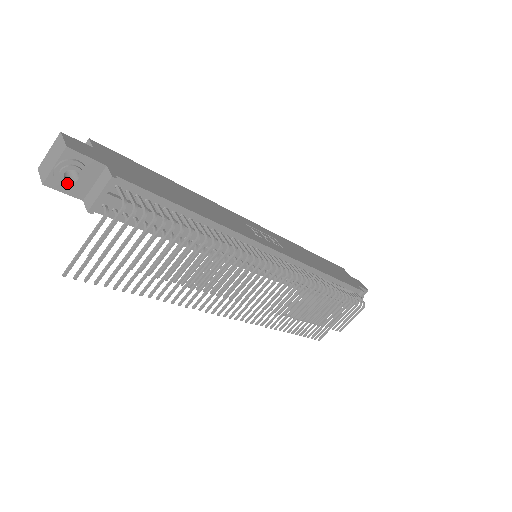
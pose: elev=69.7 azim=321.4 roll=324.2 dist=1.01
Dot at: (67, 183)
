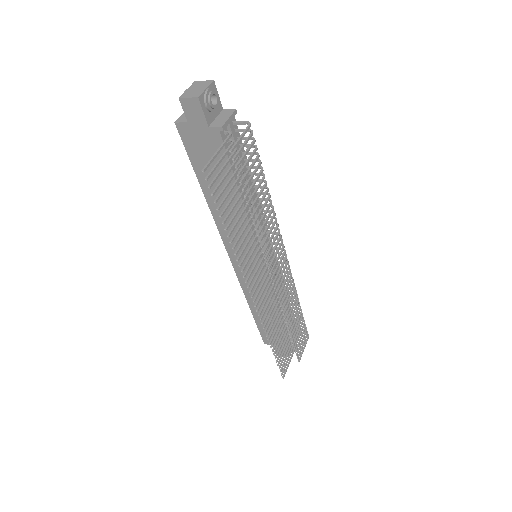
Dot at: (211, 103)
